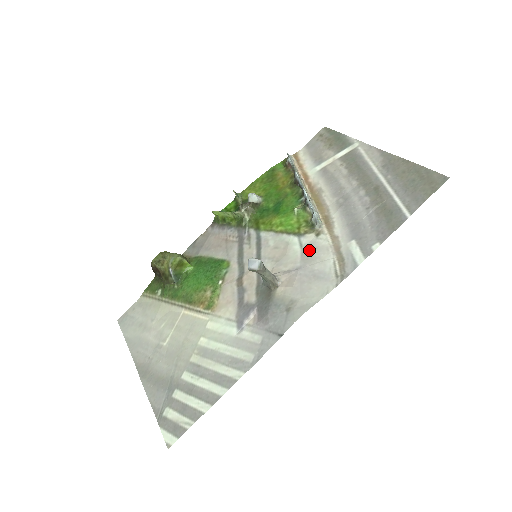
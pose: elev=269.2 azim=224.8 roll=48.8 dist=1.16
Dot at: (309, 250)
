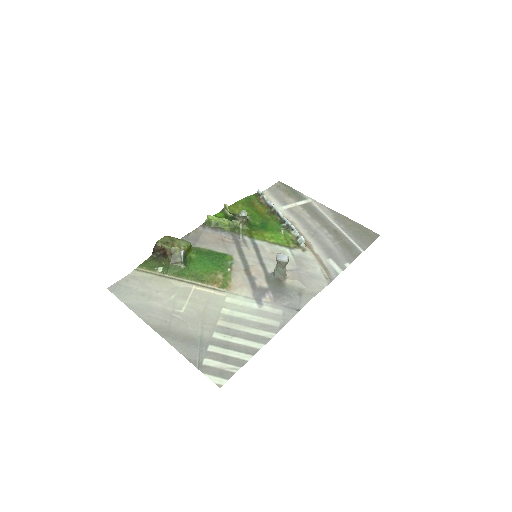
Dot at: (300, 259)
